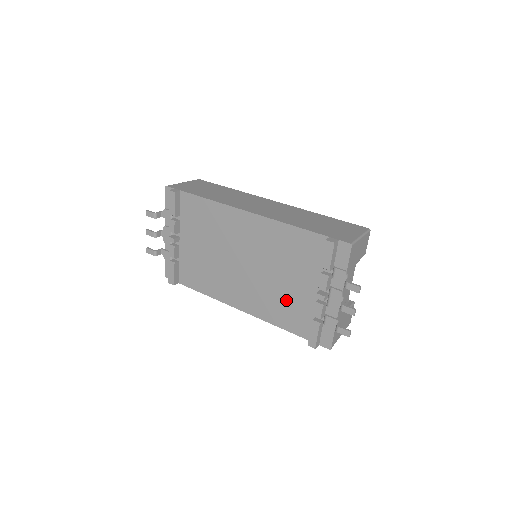
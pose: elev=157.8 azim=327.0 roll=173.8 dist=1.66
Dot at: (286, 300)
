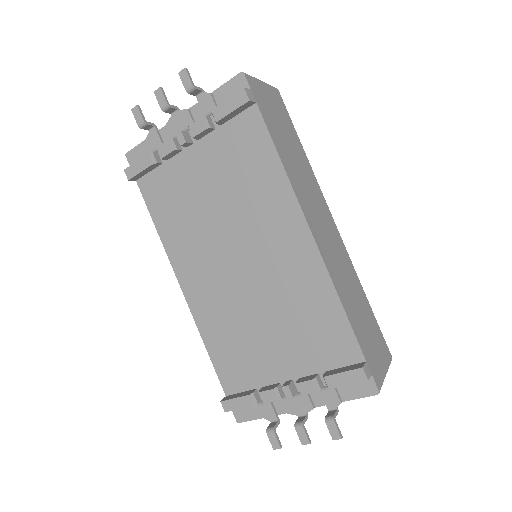
Dot at: (245, 343)
